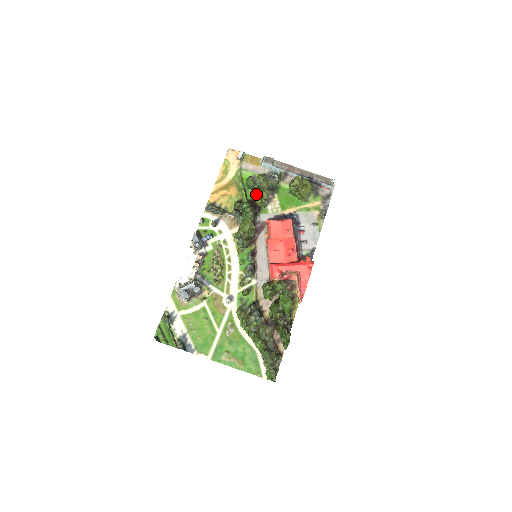
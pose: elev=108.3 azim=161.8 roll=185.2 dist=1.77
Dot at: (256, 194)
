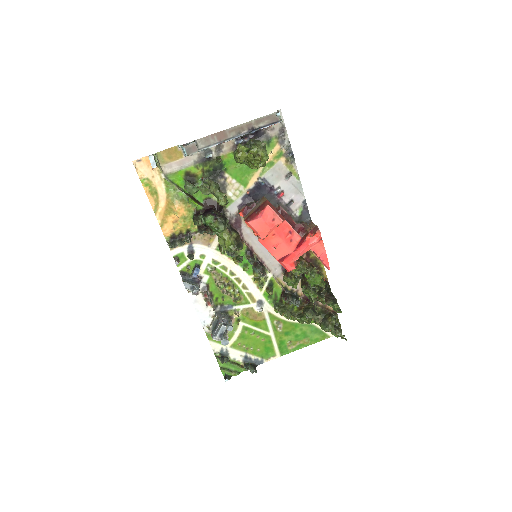
Dot at: occluded
